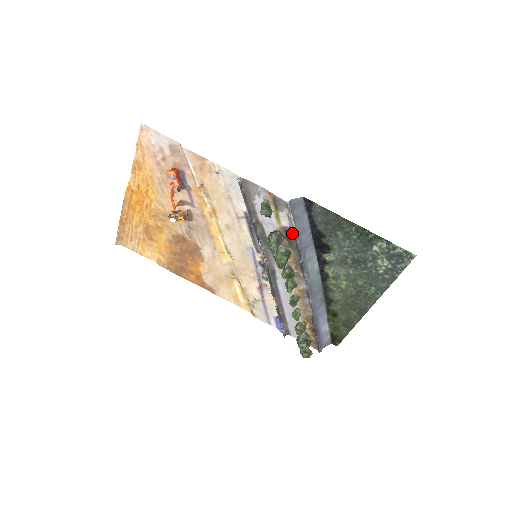
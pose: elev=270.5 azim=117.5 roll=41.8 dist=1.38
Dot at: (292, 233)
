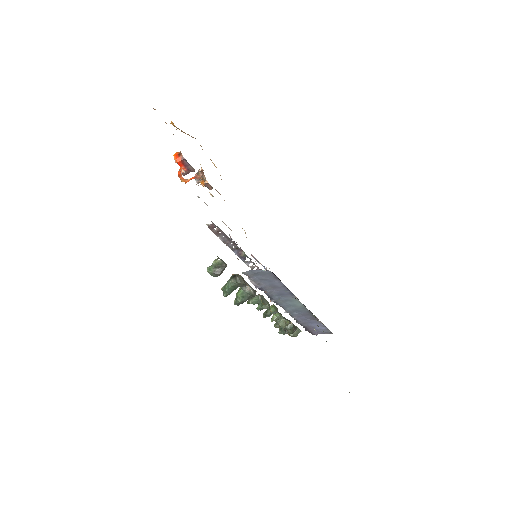
Dot at: (257, 286)
